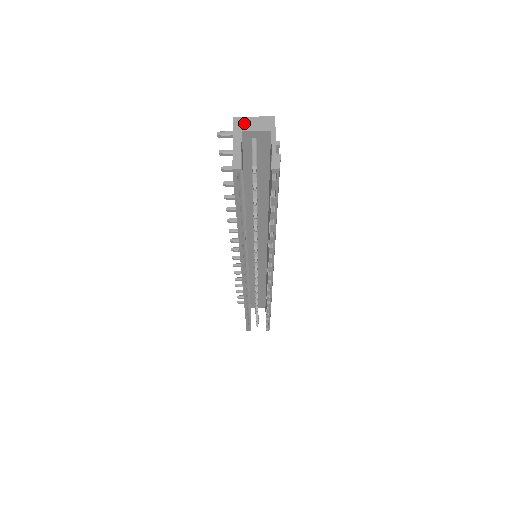
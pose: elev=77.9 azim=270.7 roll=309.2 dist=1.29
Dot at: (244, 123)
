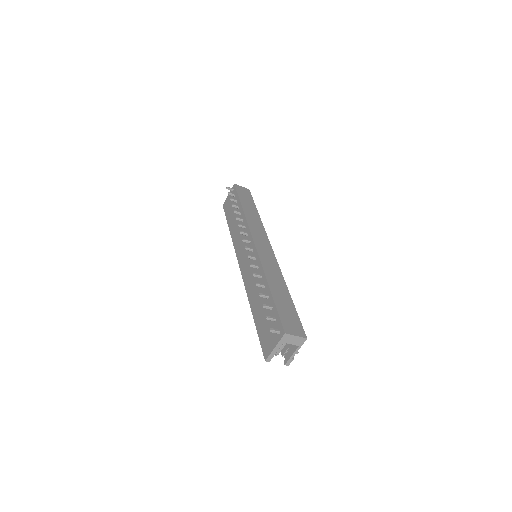
Dot at: (288, 339)
